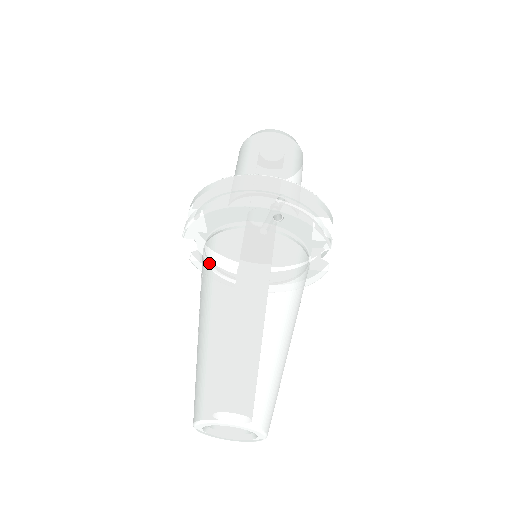
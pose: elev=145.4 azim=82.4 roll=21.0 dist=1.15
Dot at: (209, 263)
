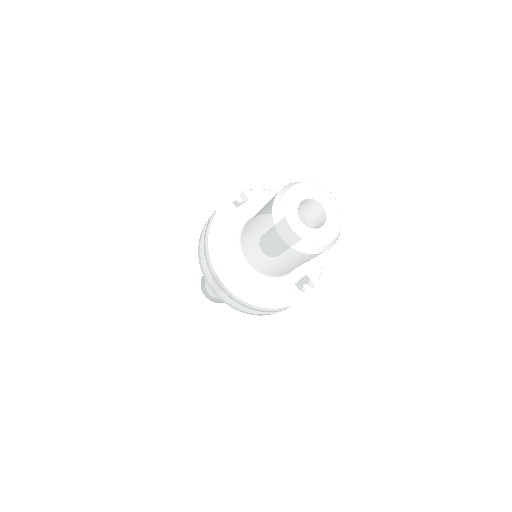
Dot at: occluded
